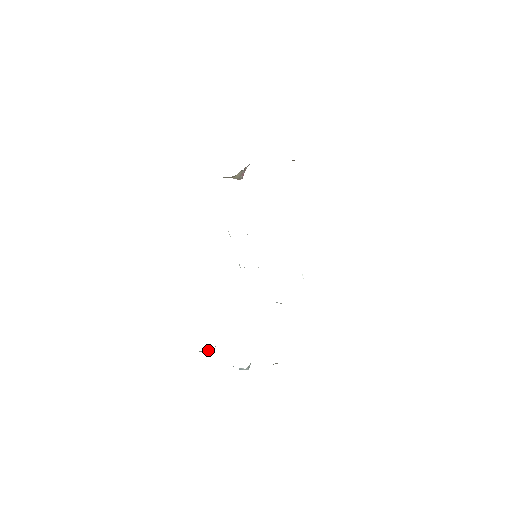
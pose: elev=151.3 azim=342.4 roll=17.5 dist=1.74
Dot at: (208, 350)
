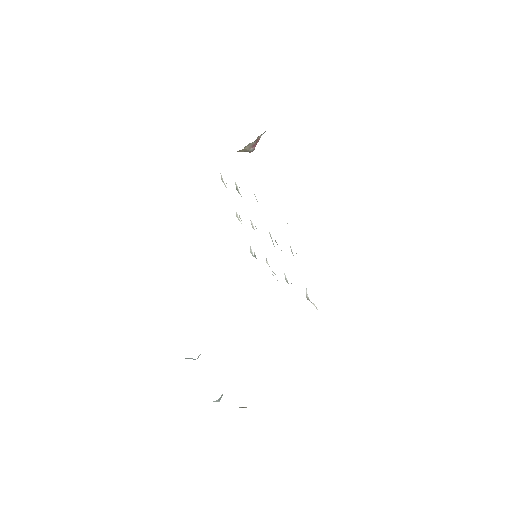
Dot at: (191, 358)
